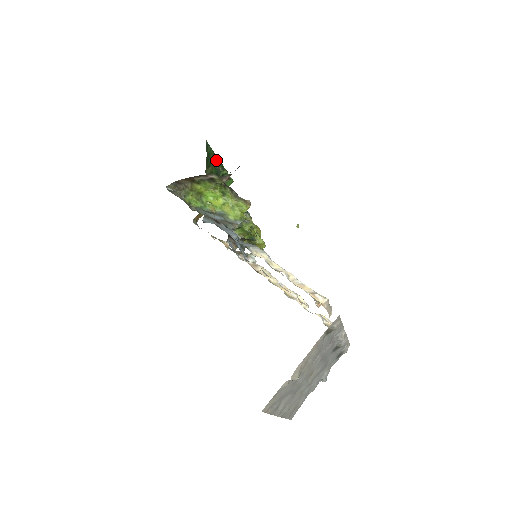
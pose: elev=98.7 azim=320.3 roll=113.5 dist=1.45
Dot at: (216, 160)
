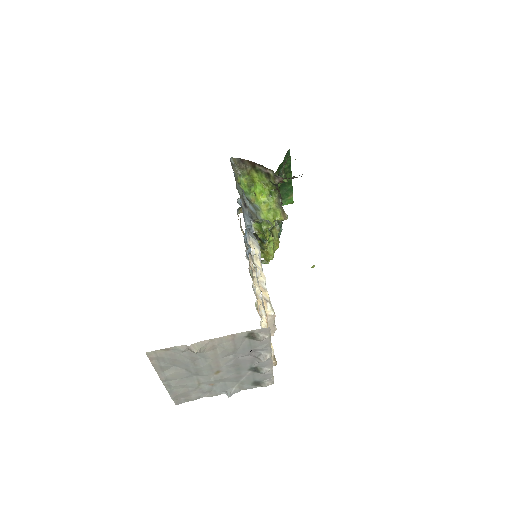
Dot at: (289, 172)
